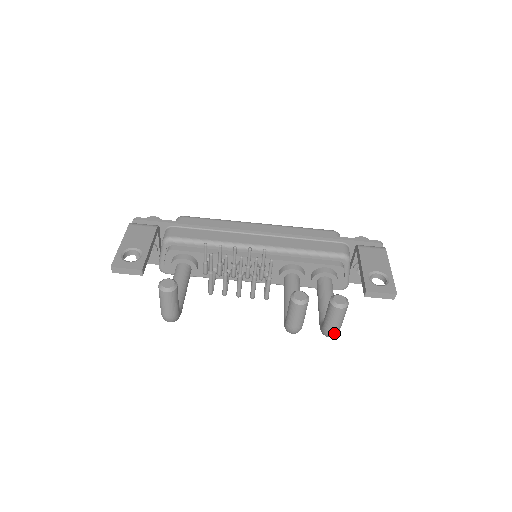
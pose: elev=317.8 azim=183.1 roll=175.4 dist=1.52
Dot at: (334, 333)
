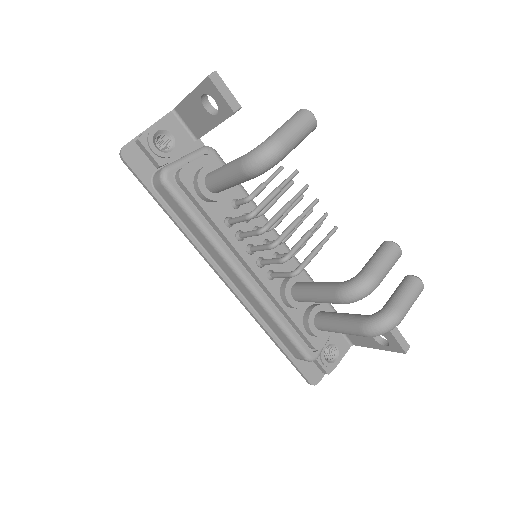
Dot at: (401, 317)
